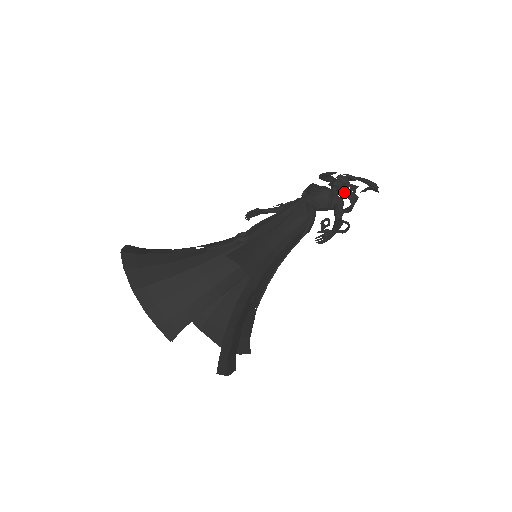
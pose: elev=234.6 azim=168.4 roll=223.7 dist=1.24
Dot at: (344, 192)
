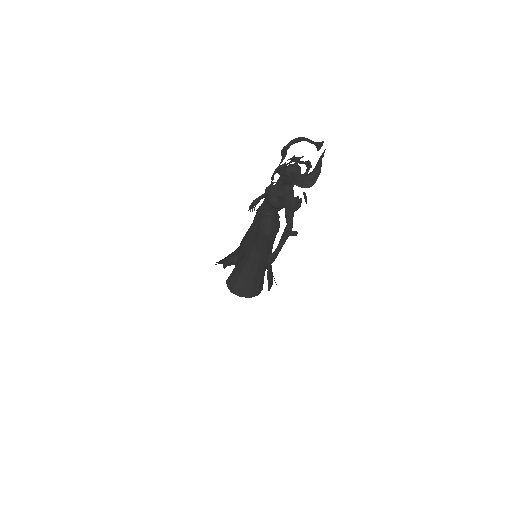
Dot at: (281, 201)
